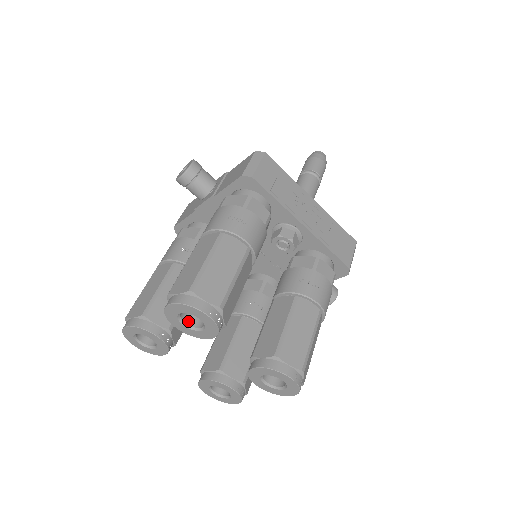
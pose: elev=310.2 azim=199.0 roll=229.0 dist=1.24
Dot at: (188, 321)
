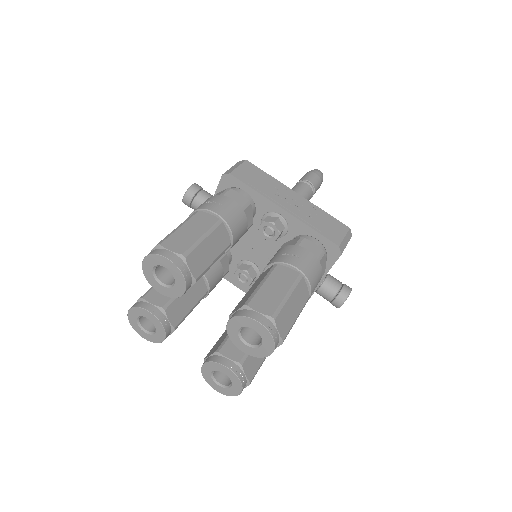
Dot at: (165, 281)
